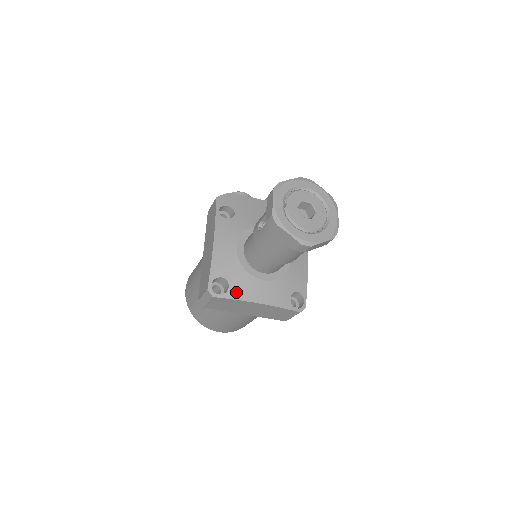
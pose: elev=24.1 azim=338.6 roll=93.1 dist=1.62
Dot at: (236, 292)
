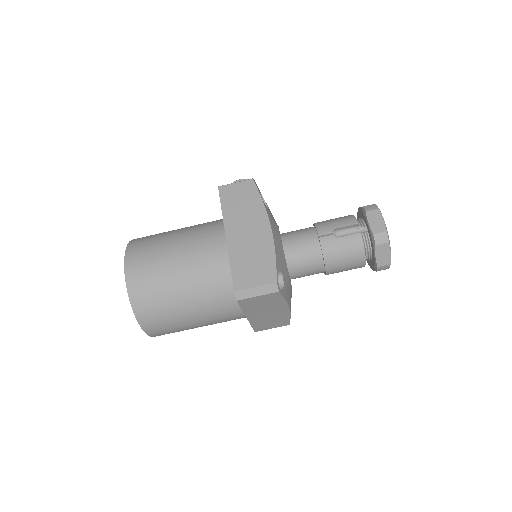
Dot at: (286, 291)
